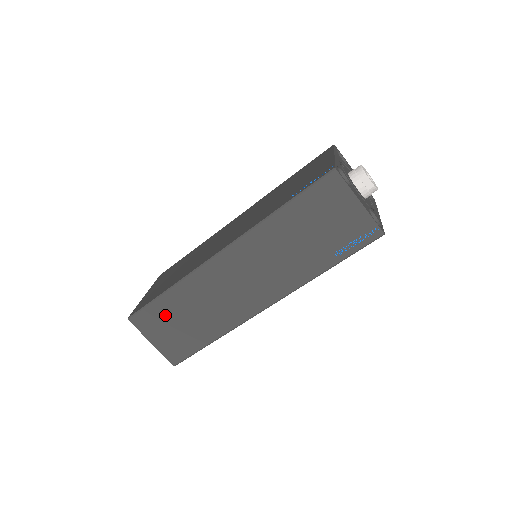
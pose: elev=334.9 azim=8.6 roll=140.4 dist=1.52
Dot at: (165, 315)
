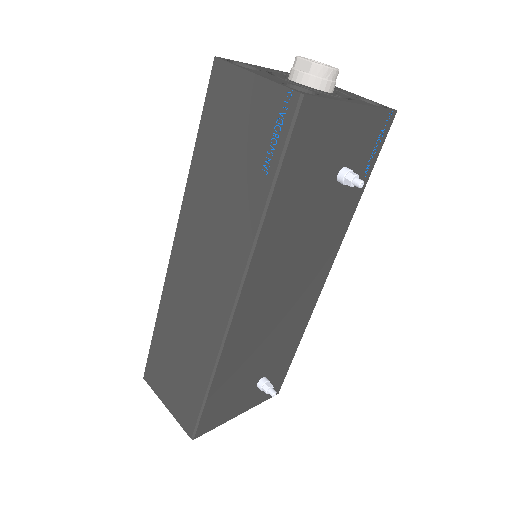
Dot at: (163, 359)
